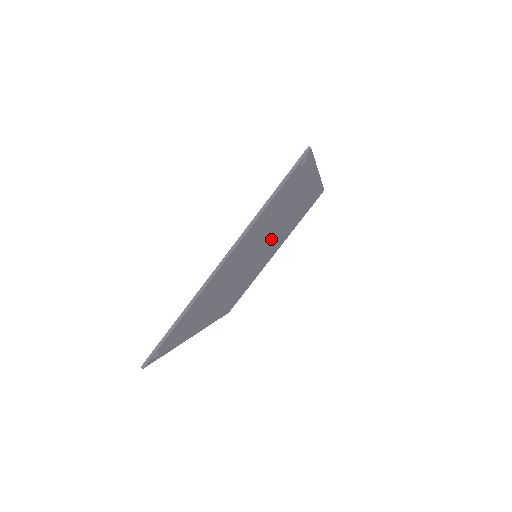
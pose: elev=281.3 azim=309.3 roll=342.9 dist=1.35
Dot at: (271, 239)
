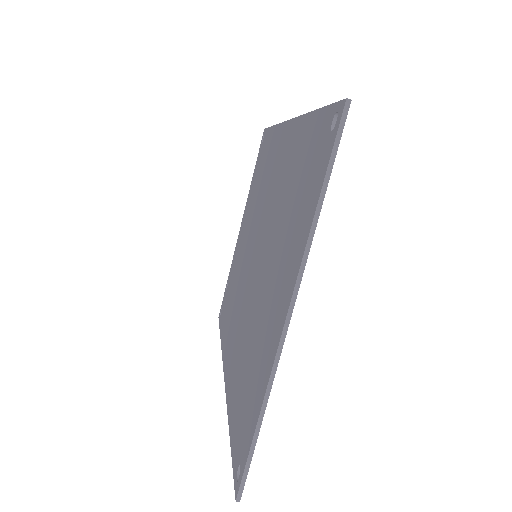
Dot at: occluded
